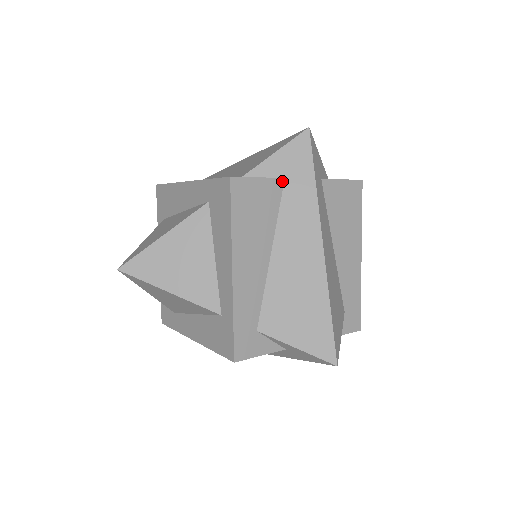
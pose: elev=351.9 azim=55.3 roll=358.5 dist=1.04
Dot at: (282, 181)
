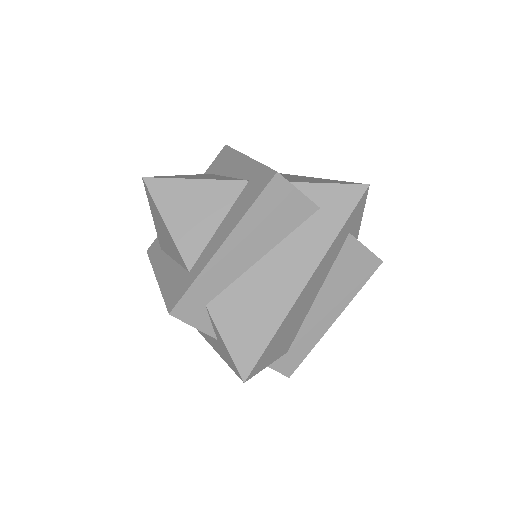
Dot at: occluded
